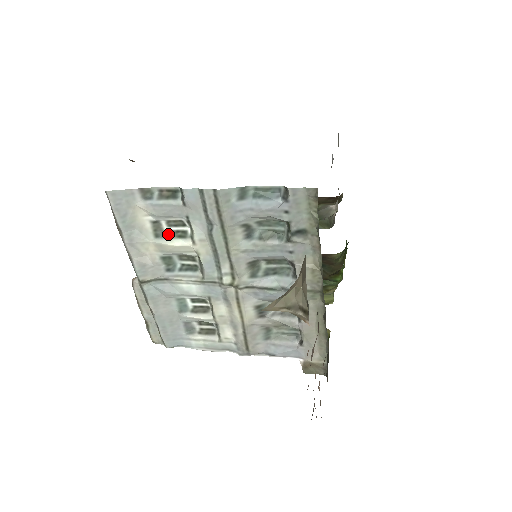
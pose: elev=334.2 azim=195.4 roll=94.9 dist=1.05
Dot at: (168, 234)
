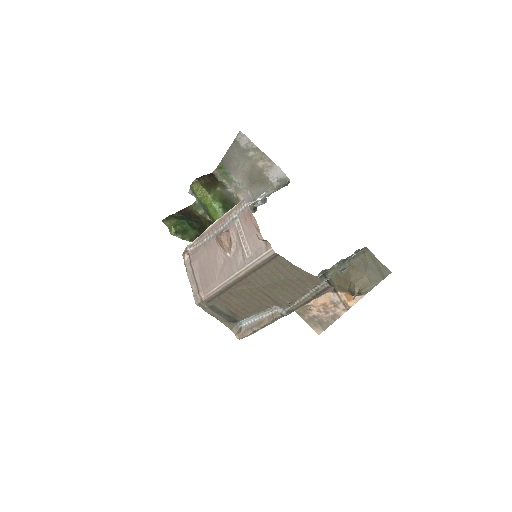
Dot at: occluded
